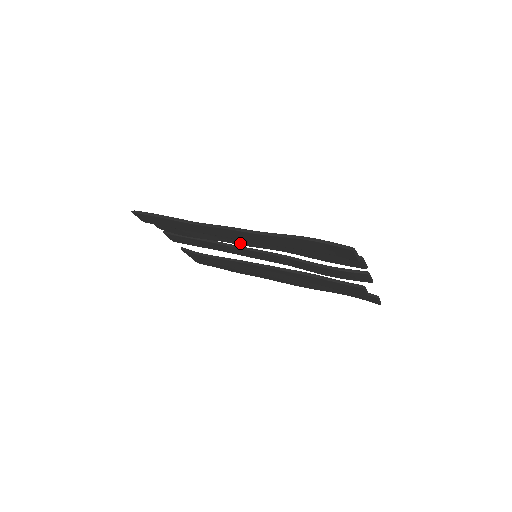
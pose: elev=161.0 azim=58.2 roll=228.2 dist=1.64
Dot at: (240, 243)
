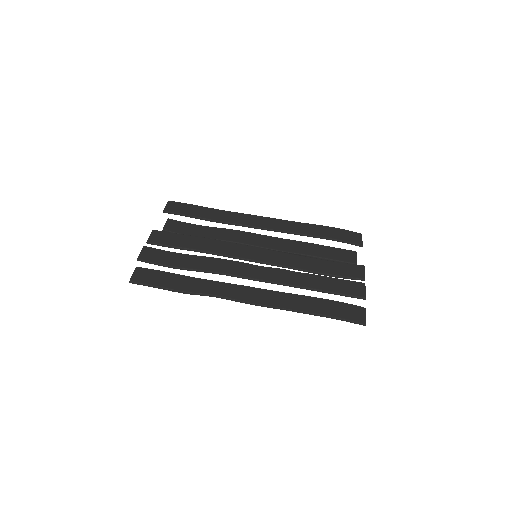
Dot at: (244, 267)
